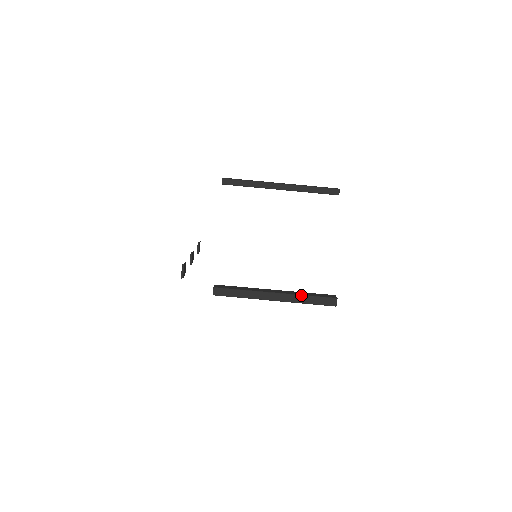
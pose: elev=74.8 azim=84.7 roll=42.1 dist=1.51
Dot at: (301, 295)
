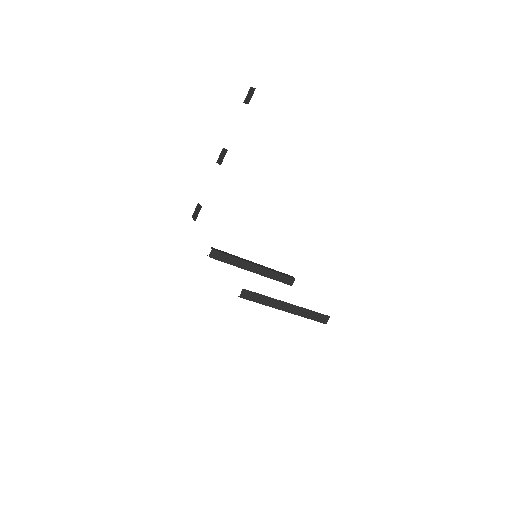
Dot at: occluded
